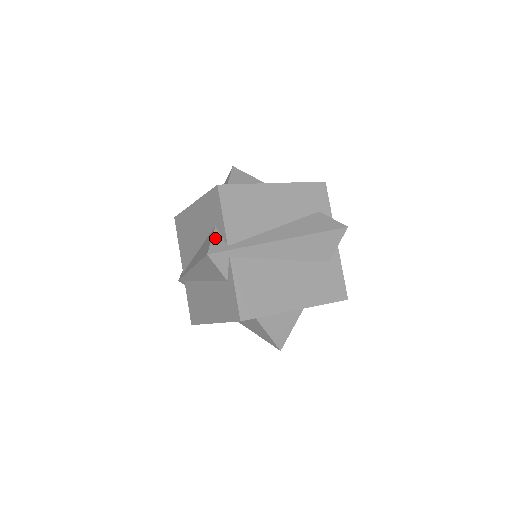
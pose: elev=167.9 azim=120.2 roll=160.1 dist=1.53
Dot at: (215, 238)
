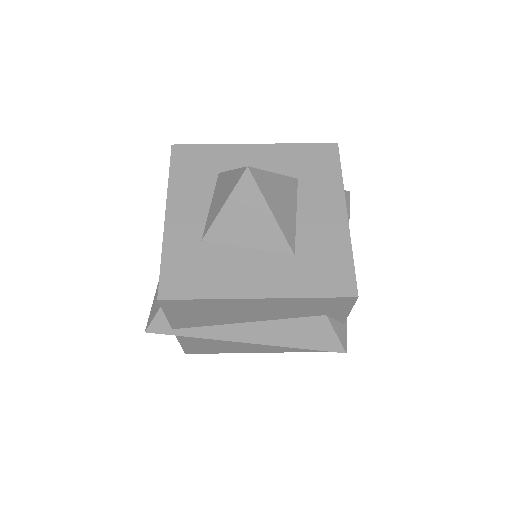
Dot at: (161, 313)
